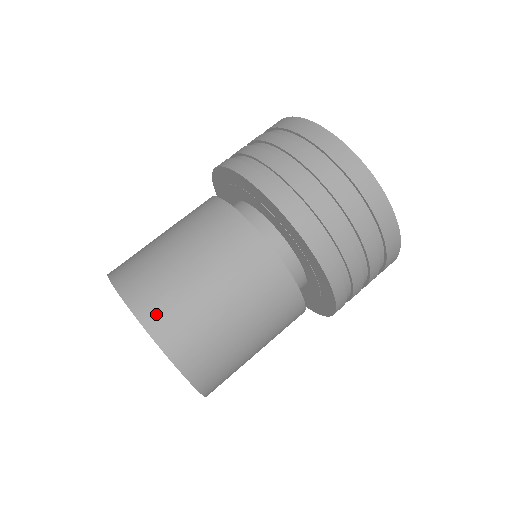
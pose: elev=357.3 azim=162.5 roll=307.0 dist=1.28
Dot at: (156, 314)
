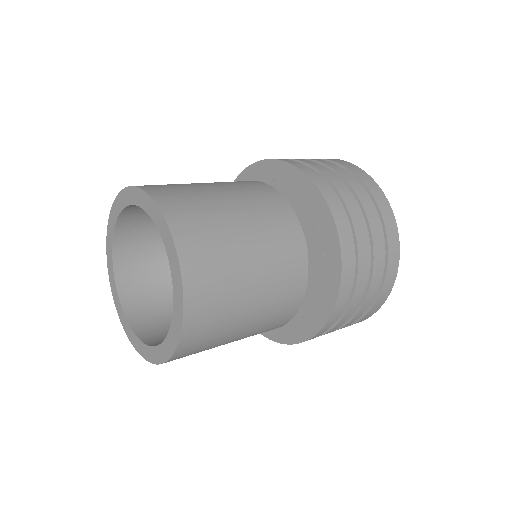
Dot at: (166, 194)
